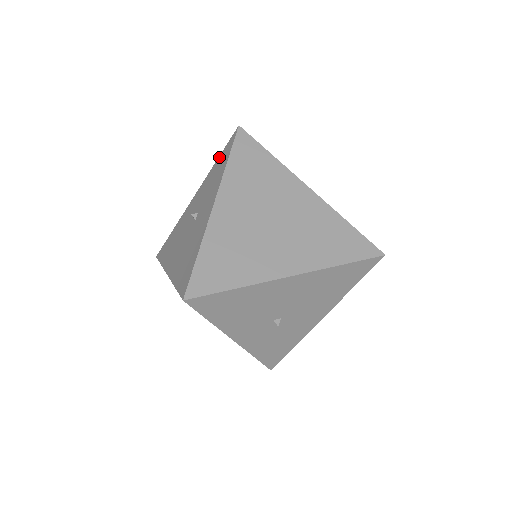
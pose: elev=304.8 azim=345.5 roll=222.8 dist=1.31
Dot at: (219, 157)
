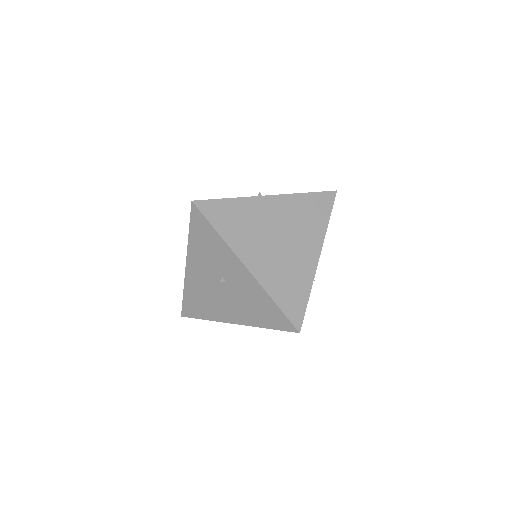
Dot at: (191, 230)
